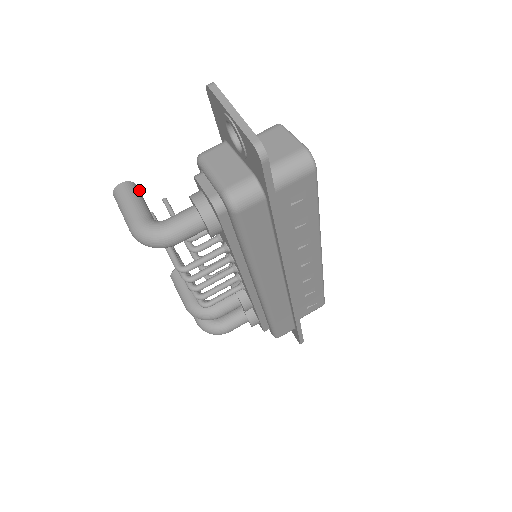
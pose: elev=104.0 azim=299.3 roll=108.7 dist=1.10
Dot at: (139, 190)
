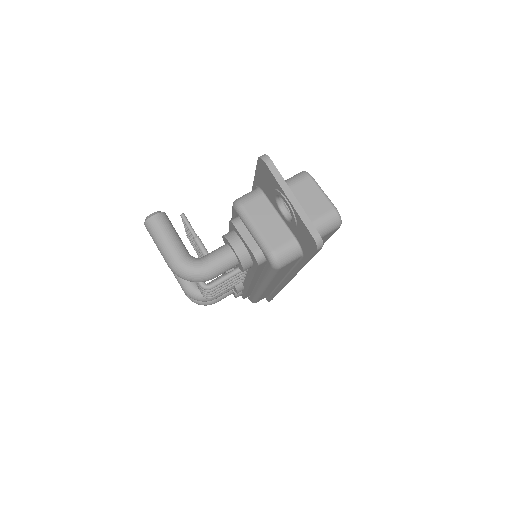
Dot at: occluded
